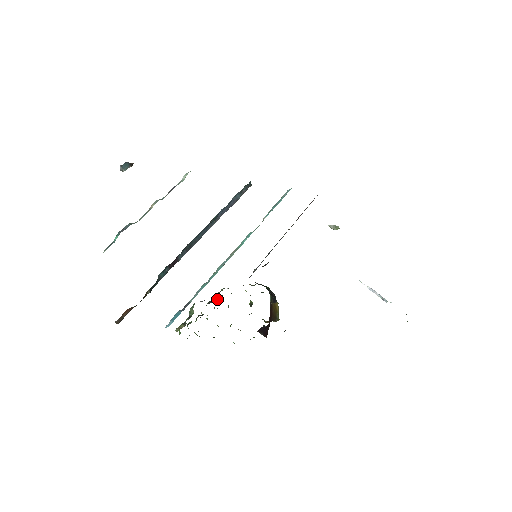
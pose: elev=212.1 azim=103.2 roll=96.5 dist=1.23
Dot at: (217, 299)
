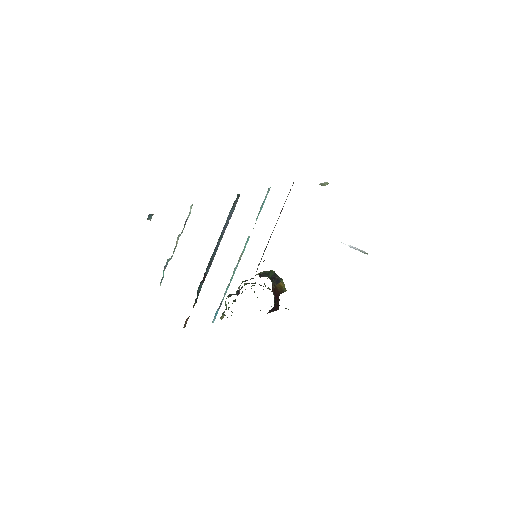
Dot at: (239, 292)
